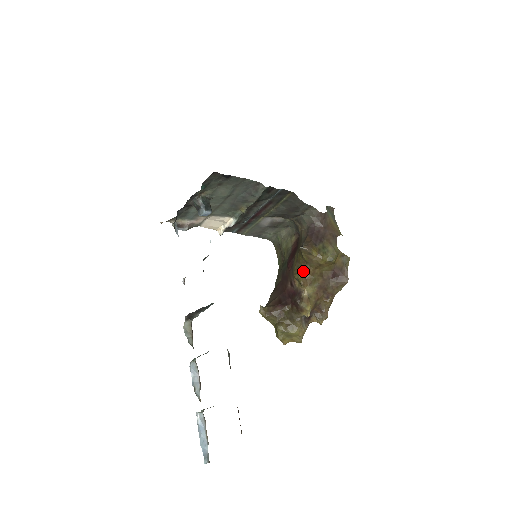
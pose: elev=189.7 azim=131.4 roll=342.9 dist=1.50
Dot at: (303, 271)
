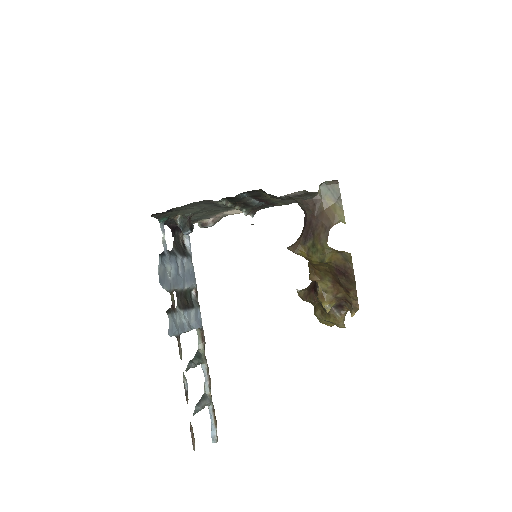
Dot at: (310, 265)
